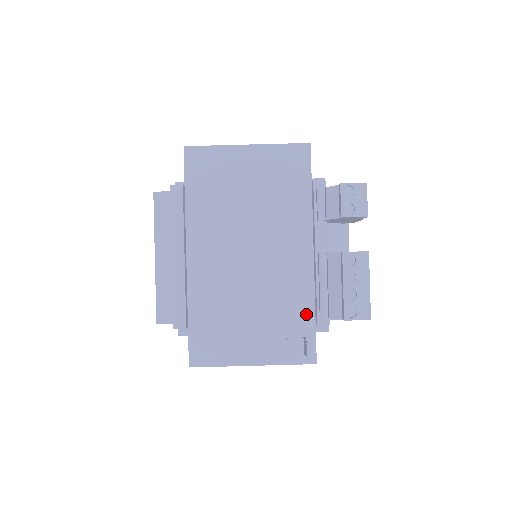
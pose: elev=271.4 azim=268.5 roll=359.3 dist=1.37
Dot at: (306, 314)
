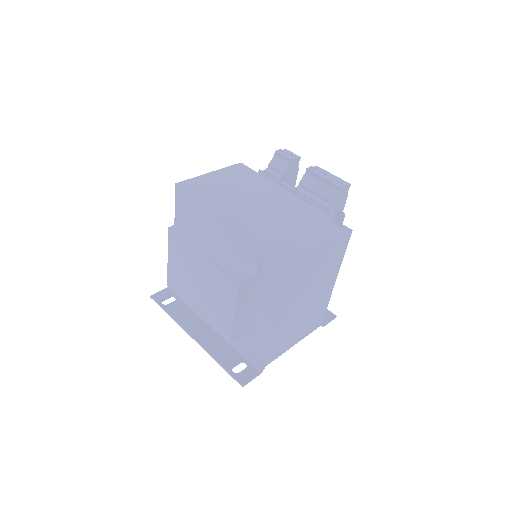
Dot at: (320, 215)
